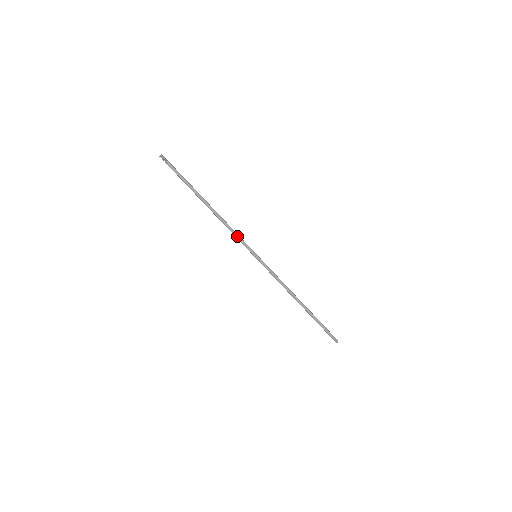
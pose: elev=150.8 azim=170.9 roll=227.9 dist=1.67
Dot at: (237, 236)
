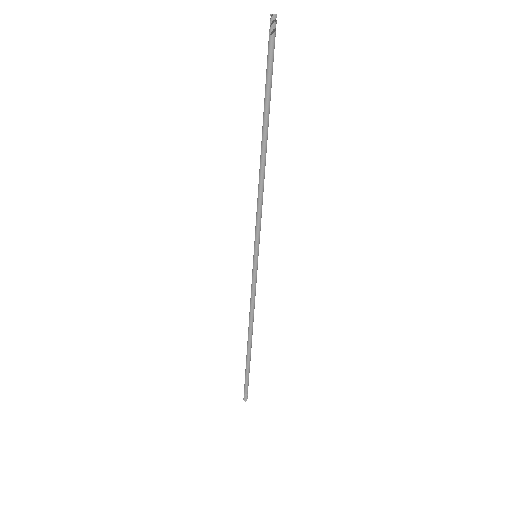
Dot at: (259, 216)
